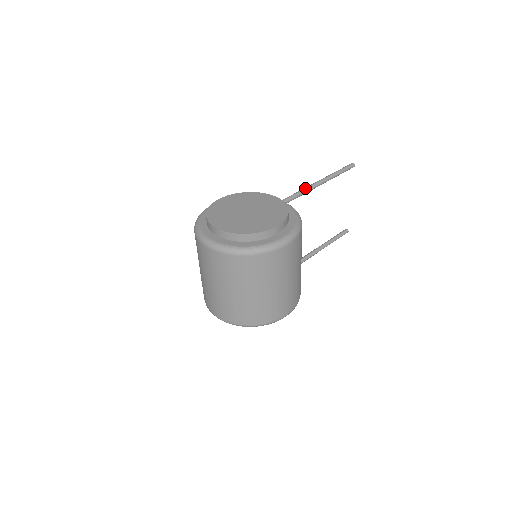
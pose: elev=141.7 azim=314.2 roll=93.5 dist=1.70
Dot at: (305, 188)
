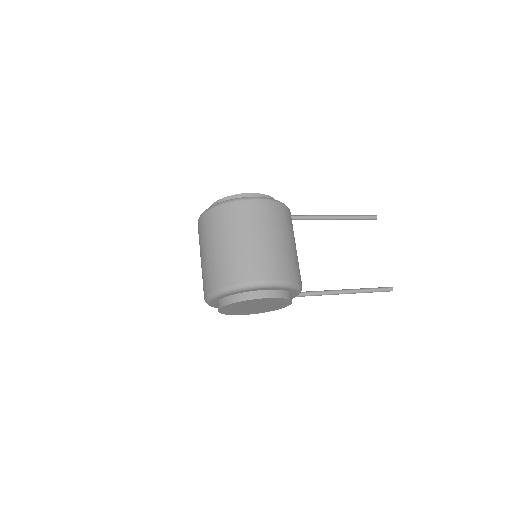
Dot at: (312, 215)
